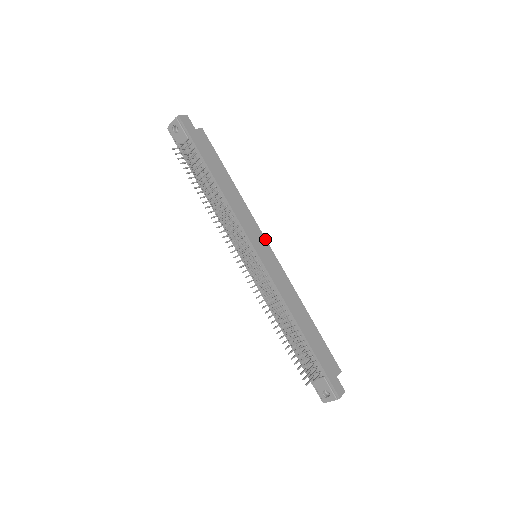
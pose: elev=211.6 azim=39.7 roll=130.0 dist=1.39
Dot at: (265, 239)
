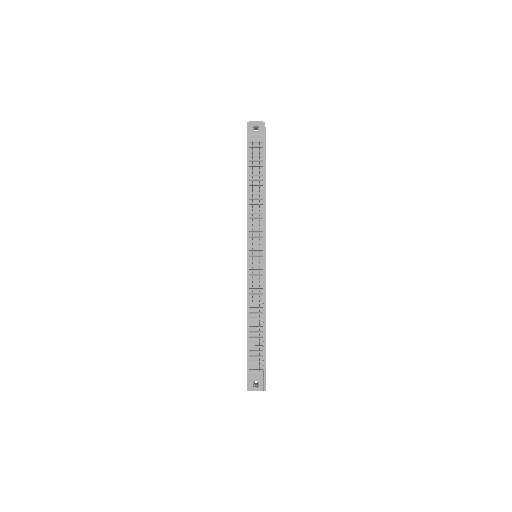
Dot at: occluded
